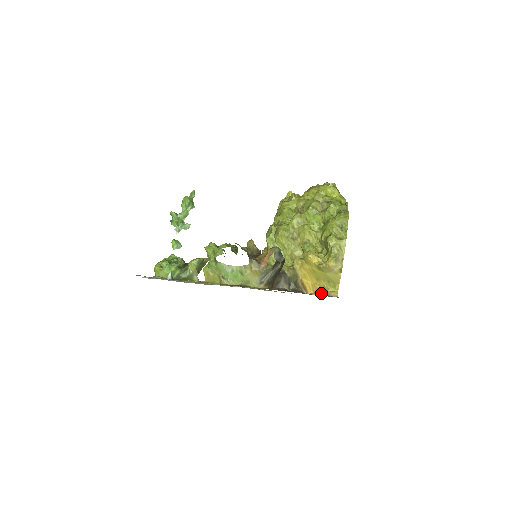
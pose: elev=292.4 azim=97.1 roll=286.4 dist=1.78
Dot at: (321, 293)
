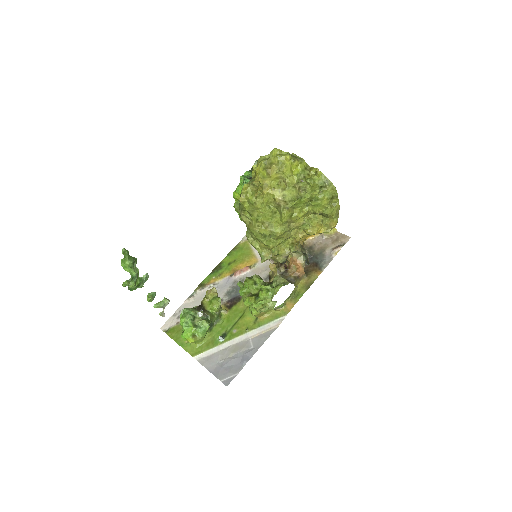
Dot at: (340, 248)
